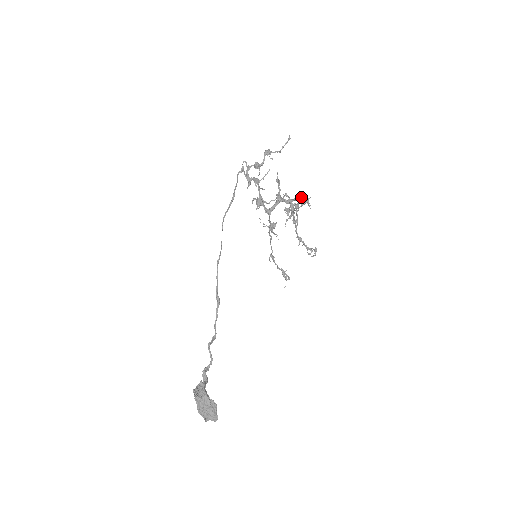
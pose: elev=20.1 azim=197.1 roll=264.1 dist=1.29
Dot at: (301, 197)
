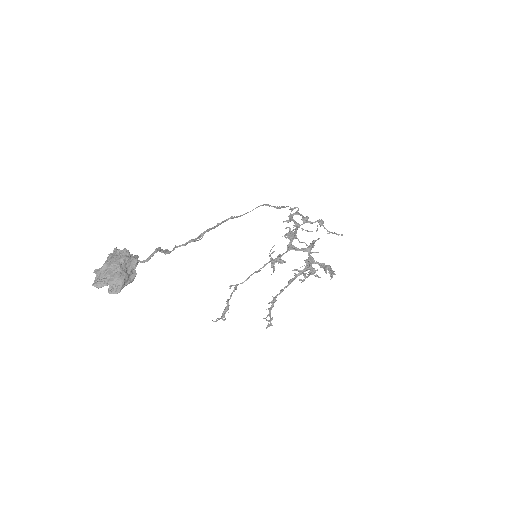
Dot at: (329, 266)
